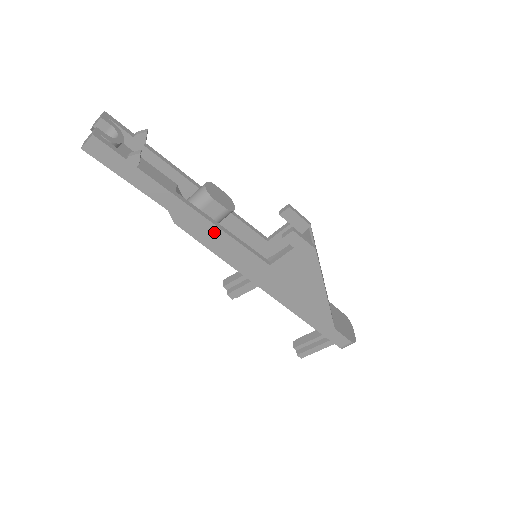
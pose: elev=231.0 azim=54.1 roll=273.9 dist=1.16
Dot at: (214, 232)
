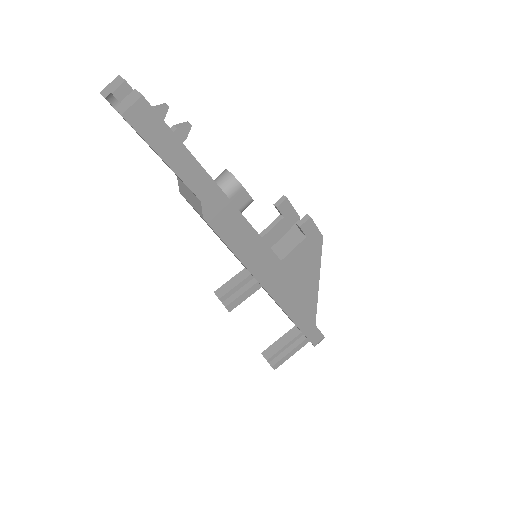
Dot at: (240, 226)
